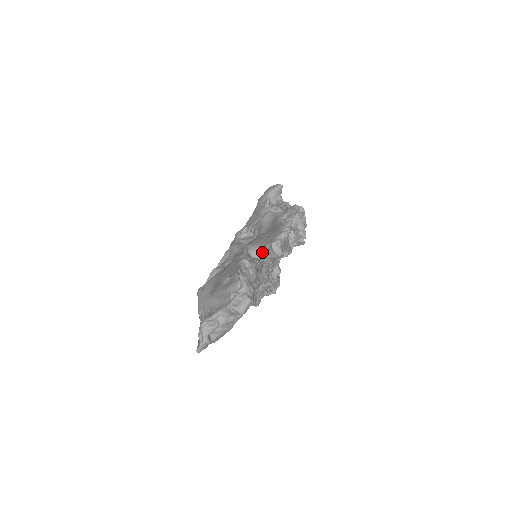
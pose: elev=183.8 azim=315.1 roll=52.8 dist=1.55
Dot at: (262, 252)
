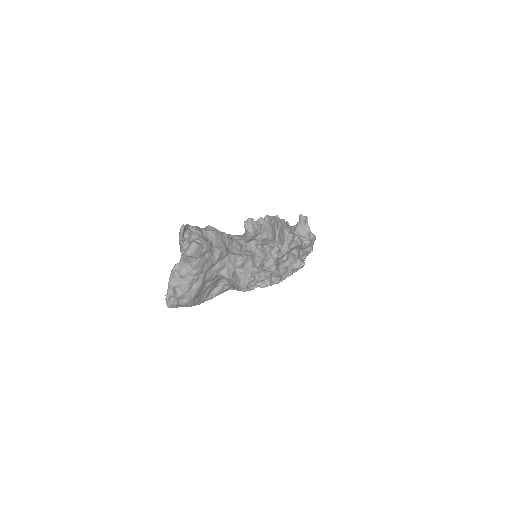
Dot at: (243, 236)
